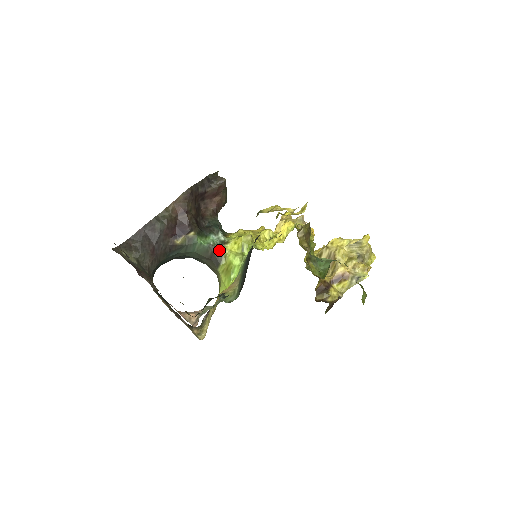
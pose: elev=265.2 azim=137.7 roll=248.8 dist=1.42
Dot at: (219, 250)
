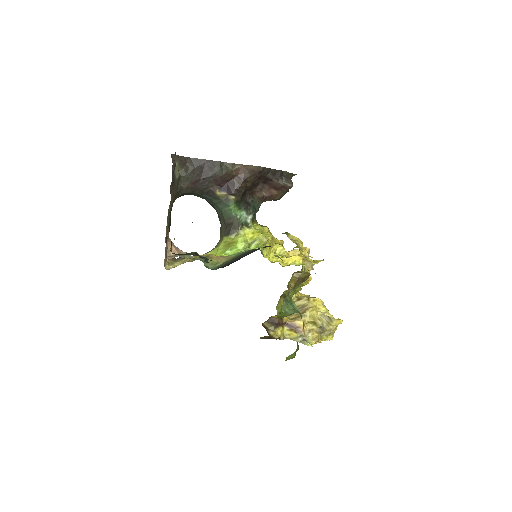
Dot at: (238, 226)
